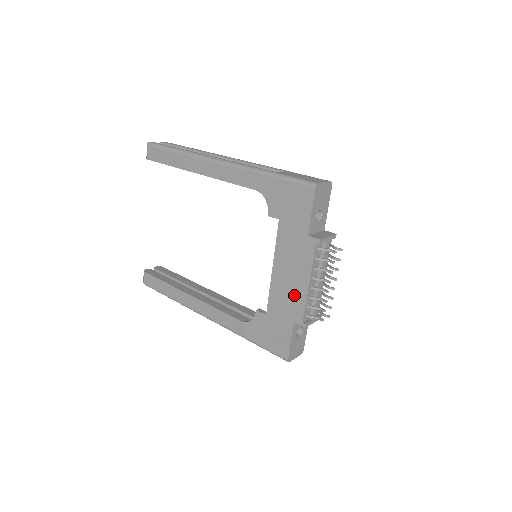
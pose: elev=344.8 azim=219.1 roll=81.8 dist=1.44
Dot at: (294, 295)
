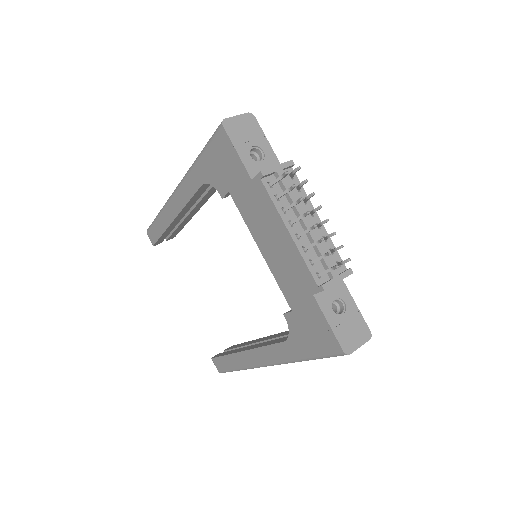
Dot at: (290, 261)
